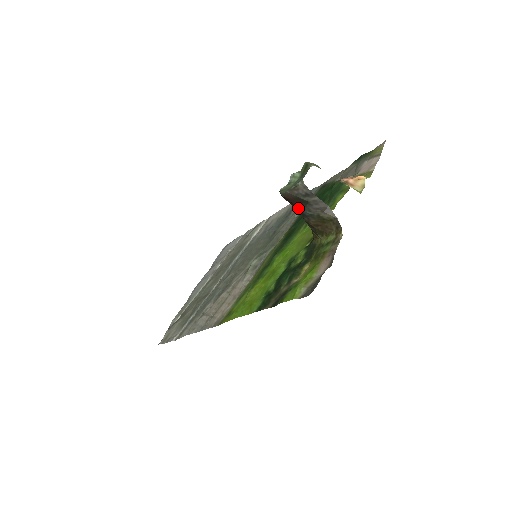
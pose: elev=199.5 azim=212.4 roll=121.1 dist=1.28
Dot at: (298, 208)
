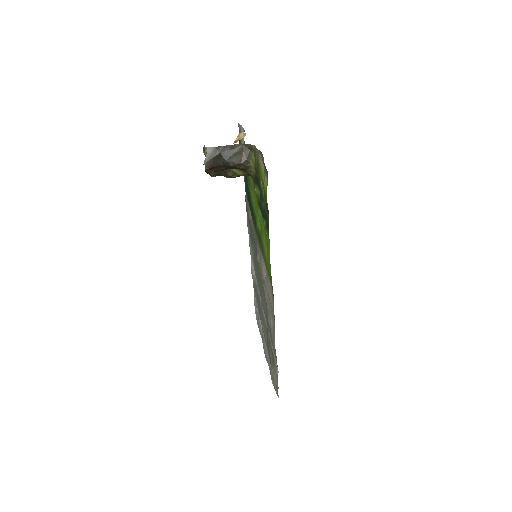
Dot at: (221, 164)
